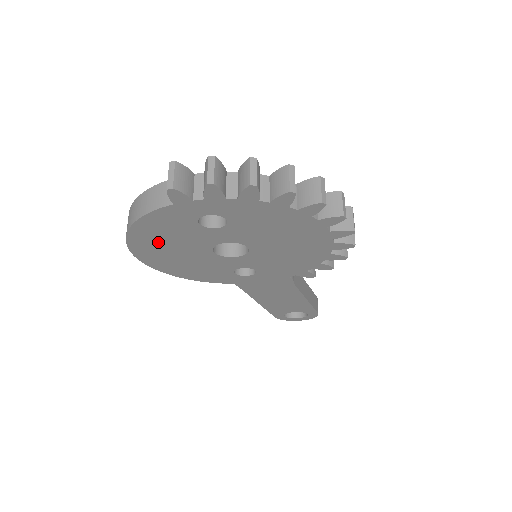
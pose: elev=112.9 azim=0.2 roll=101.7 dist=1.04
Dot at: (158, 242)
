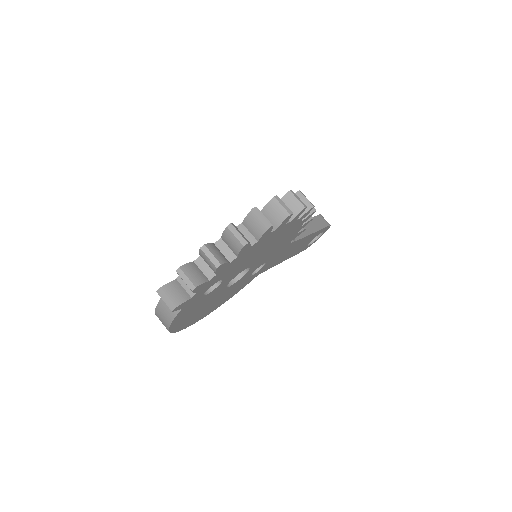
Dot at: (191, 316)
